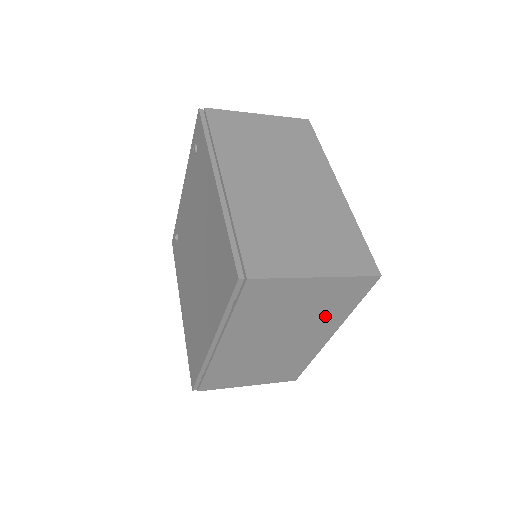
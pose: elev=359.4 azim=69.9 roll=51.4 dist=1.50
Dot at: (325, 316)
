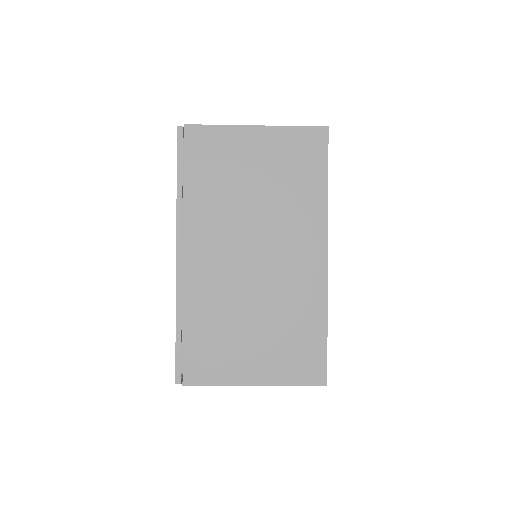
Dot at: occluded
